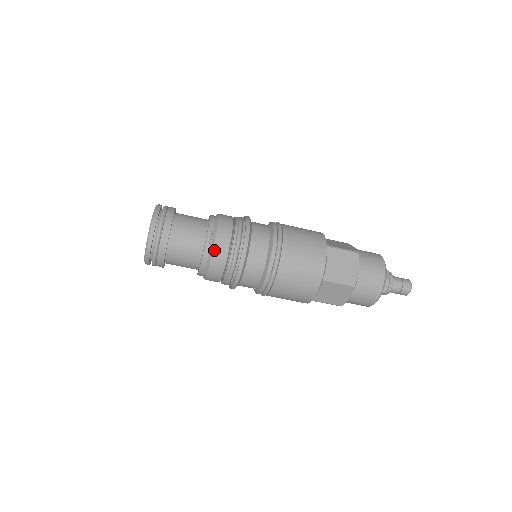
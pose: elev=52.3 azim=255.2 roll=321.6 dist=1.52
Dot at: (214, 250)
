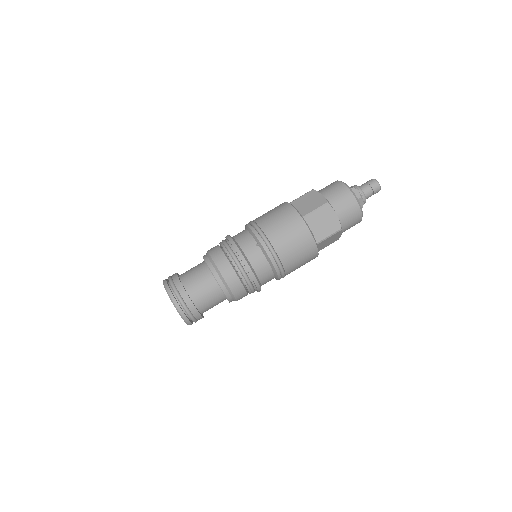
Dot at: occluded
